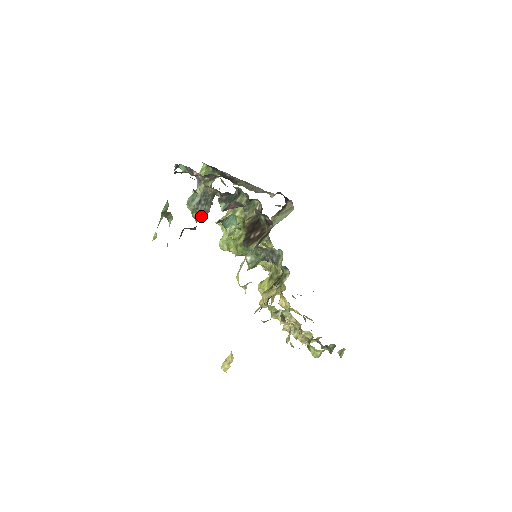
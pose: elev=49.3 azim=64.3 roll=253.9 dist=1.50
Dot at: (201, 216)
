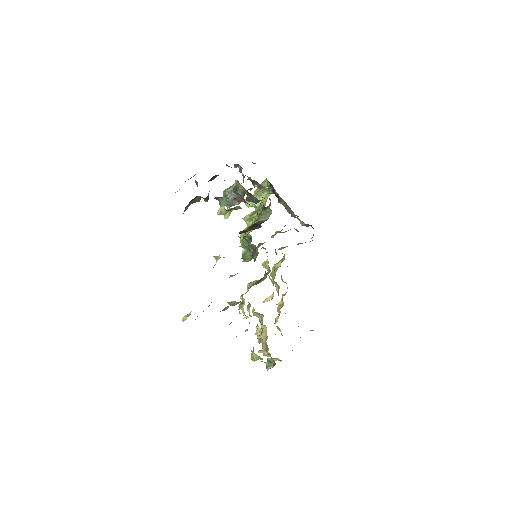
Dot at: (228, 203)
